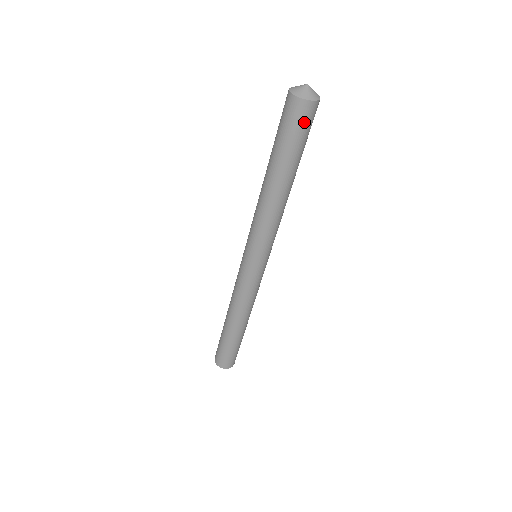
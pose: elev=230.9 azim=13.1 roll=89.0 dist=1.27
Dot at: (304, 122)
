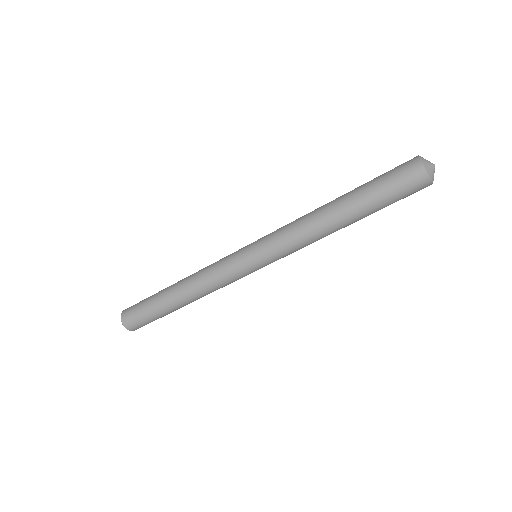
Dot at: occluded
